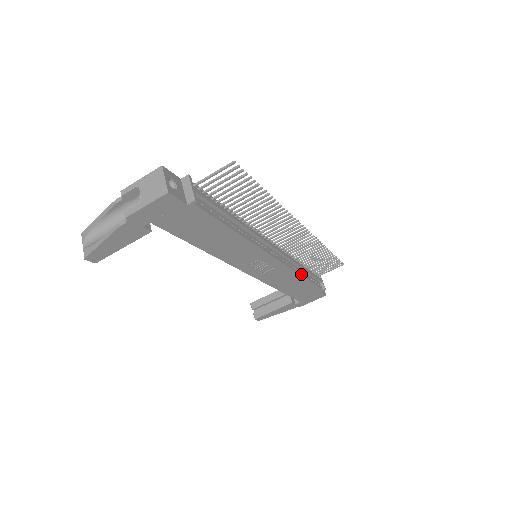
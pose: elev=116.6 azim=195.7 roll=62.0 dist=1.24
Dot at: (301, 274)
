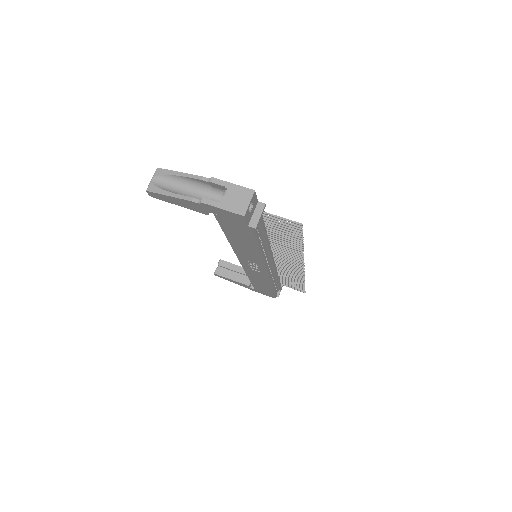
Dot at: (273, 283)
